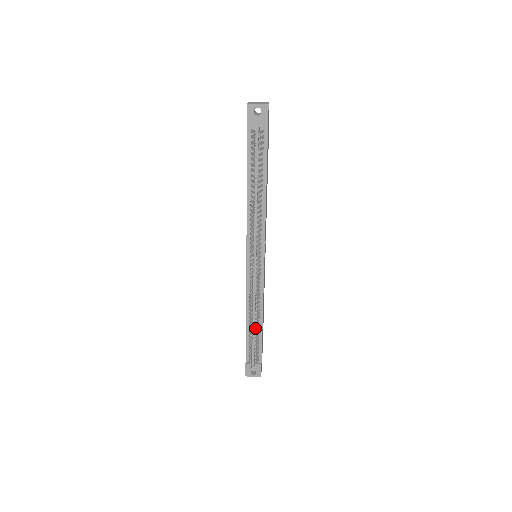
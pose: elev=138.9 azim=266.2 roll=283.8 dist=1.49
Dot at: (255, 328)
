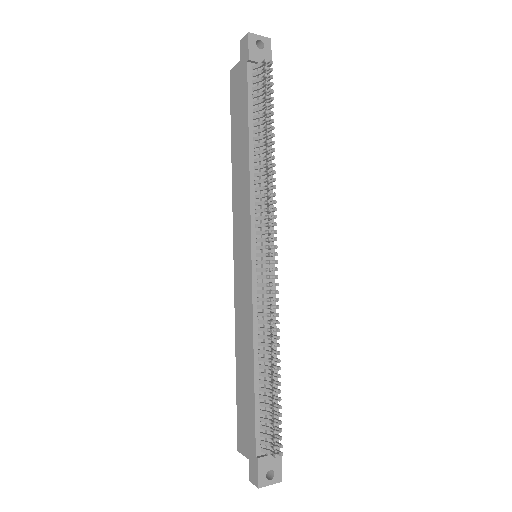
Dot at: (279, 368)
